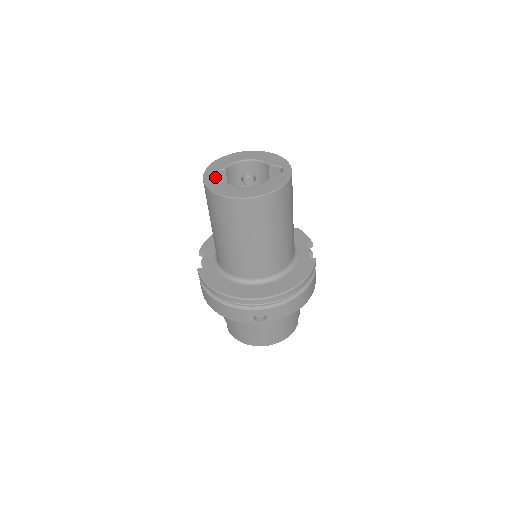
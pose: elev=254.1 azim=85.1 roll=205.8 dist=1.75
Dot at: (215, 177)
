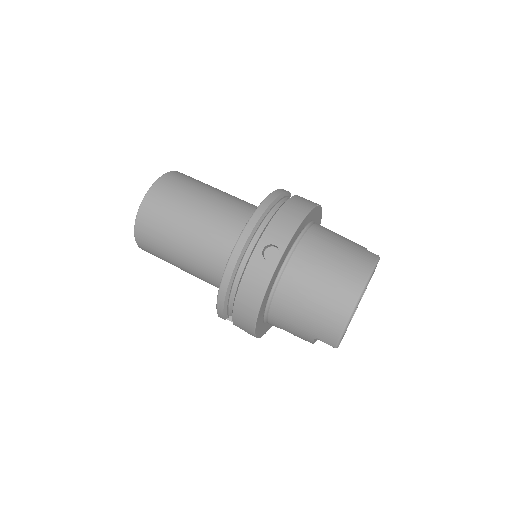
Dot at: occluded
